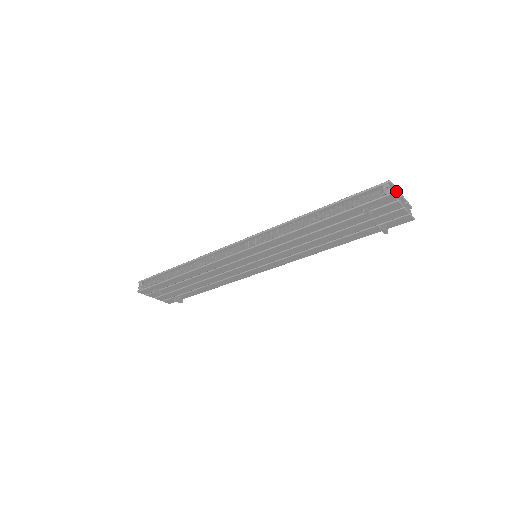
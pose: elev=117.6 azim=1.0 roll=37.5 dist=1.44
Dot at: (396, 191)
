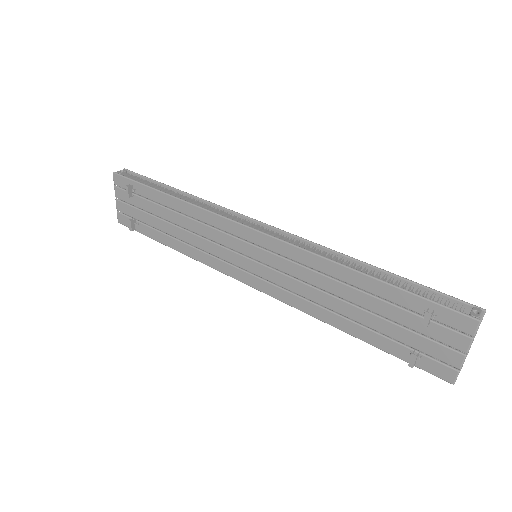
Dot at: occluded
